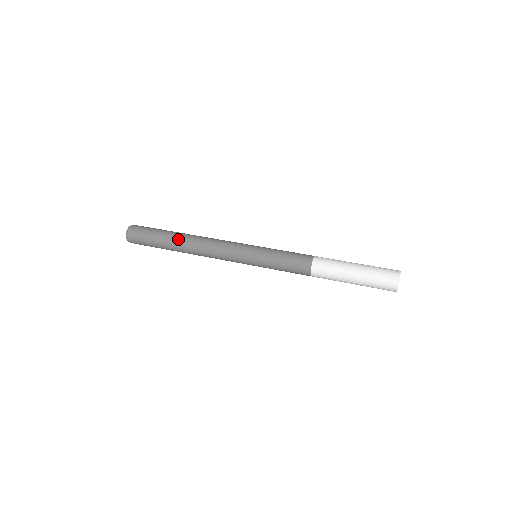
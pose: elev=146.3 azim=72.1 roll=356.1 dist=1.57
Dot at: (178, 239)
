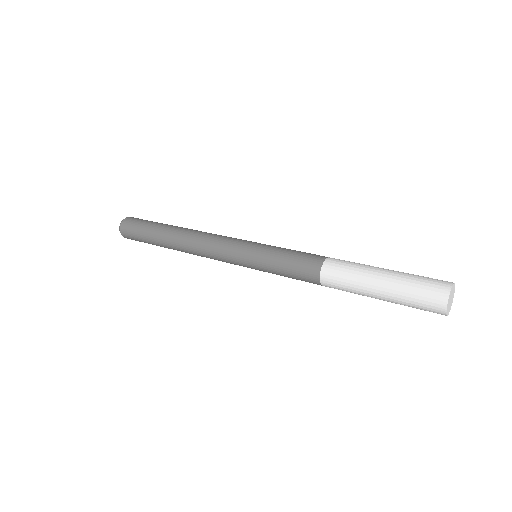
Dot at: (167, 242)
